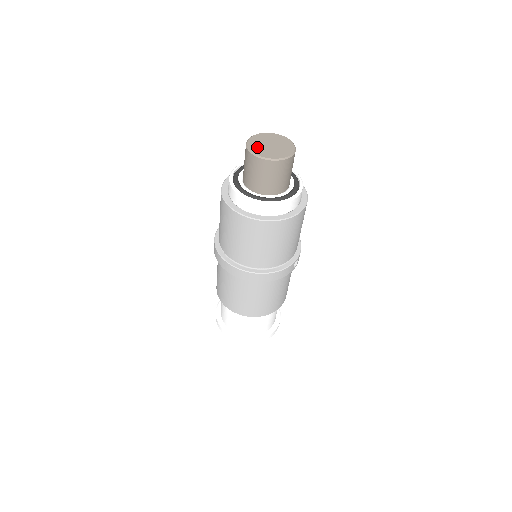
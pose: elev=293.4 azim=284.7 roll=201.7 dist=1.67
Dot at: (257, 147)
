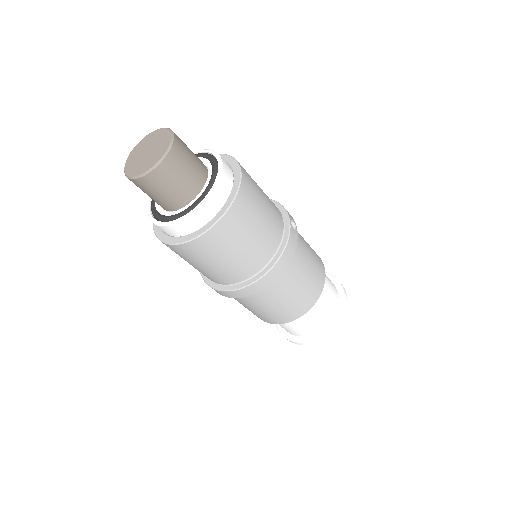
Dot at: (137, 168)
